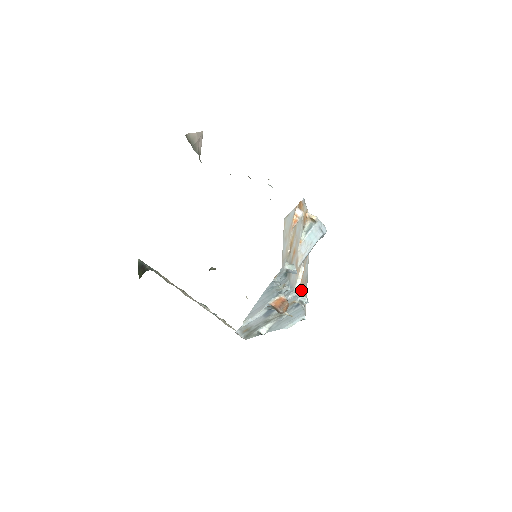
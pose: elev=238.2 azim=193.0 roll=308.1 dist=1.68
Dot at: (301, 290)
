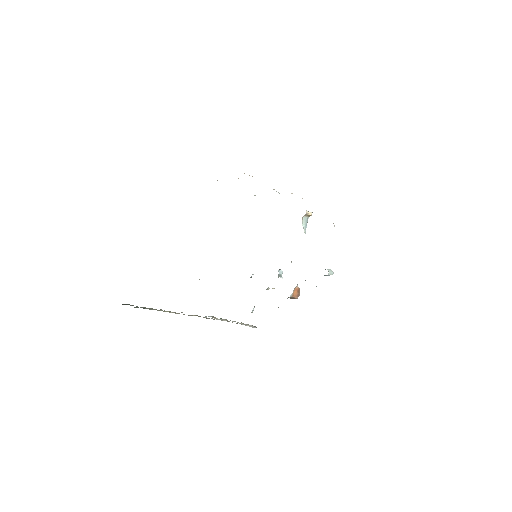
Dot at: occluded
